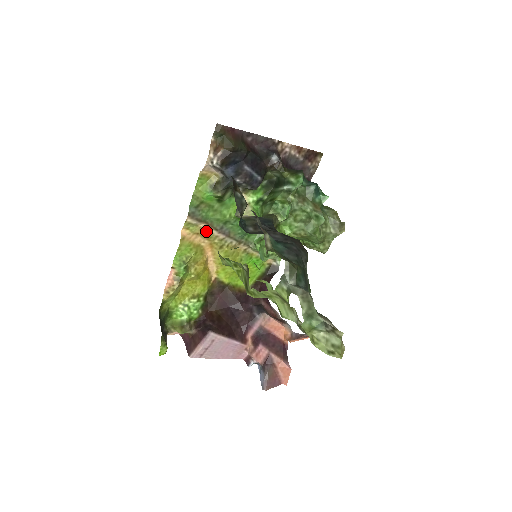
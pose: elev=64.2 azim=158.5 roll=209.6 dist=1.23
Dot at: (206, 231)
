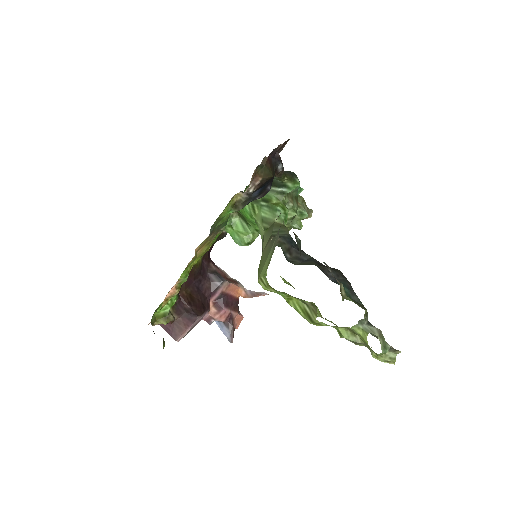
Dot at: (208, 238)
